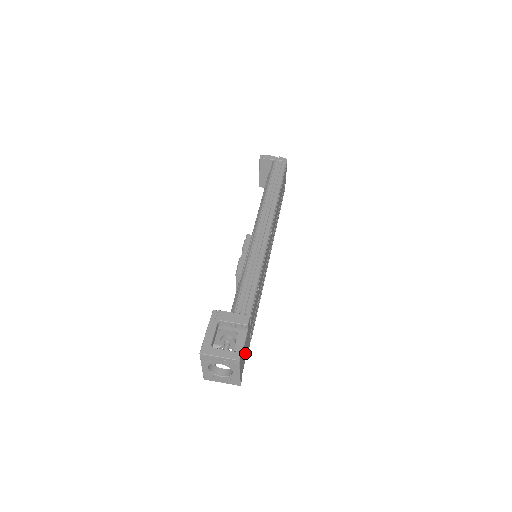
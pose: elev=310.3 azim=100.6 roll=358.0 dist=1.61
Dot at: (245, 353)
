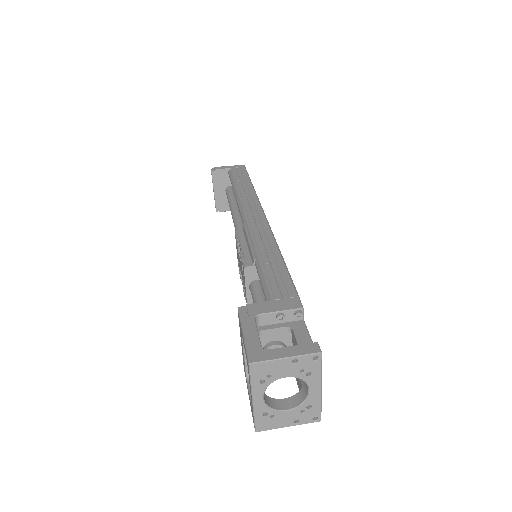
Dot at: occluded
